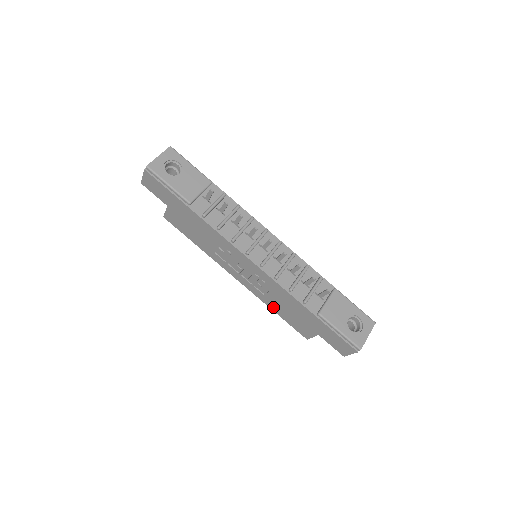
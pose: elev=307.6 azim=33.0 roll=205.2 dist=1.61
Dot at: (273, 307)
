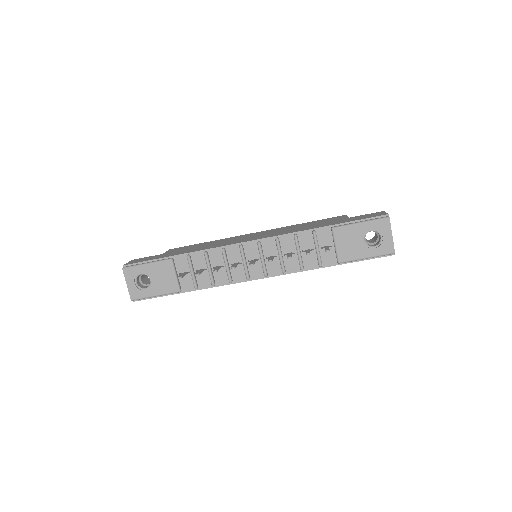
Dot at: occluded
